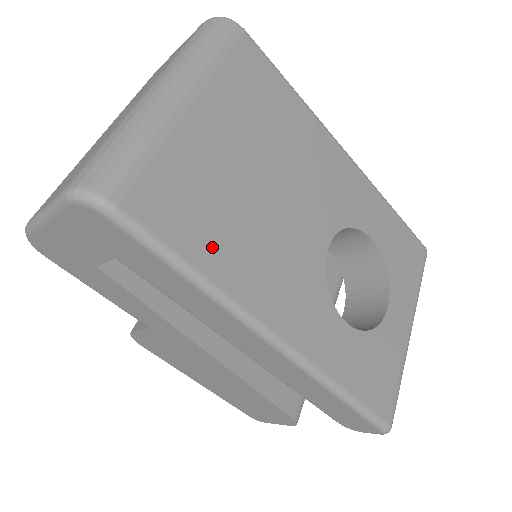
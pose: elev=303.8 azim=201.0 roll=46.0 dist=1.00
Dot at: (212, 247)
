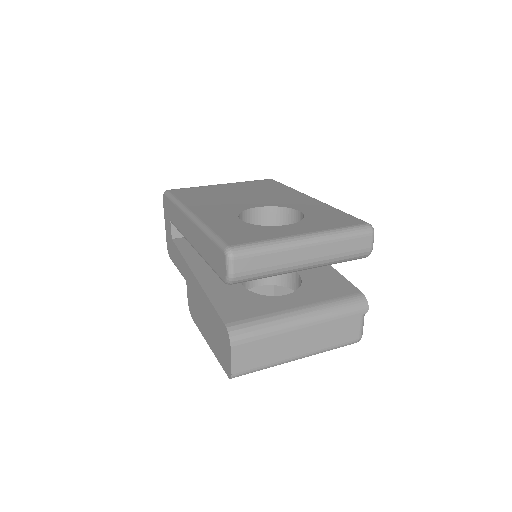
Dot at: (191, 198)
